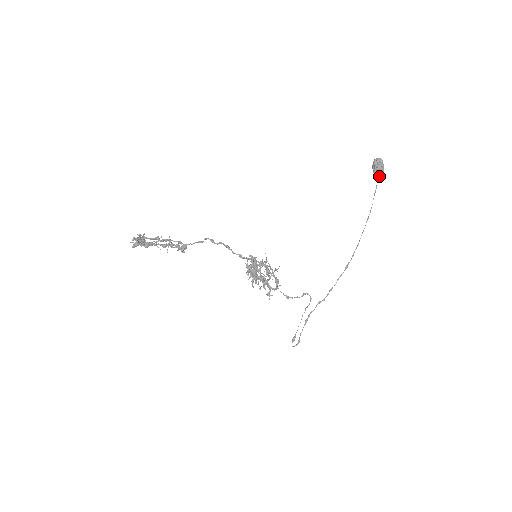
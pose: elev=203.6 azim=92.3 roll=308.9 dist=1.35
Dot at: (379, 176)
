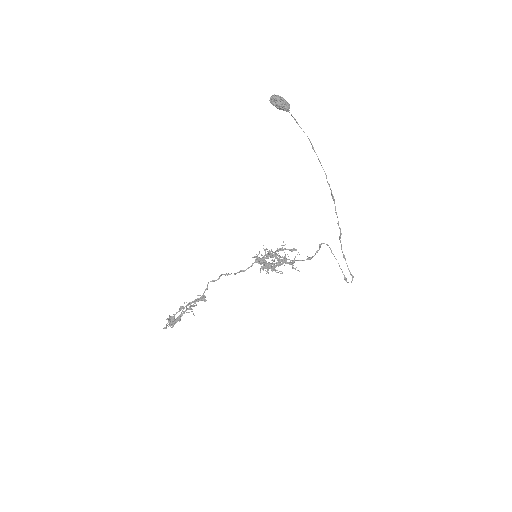
Dot at: (286, 110)
